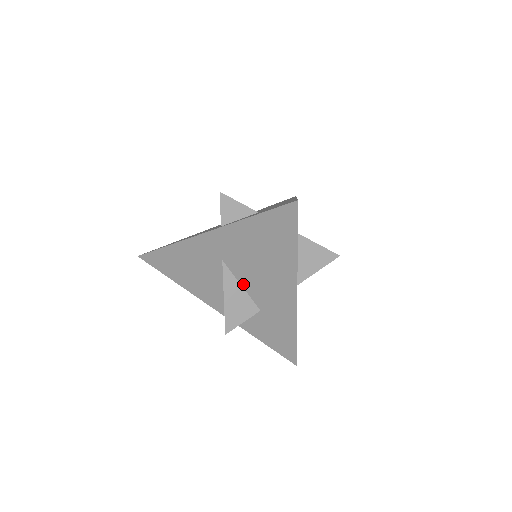
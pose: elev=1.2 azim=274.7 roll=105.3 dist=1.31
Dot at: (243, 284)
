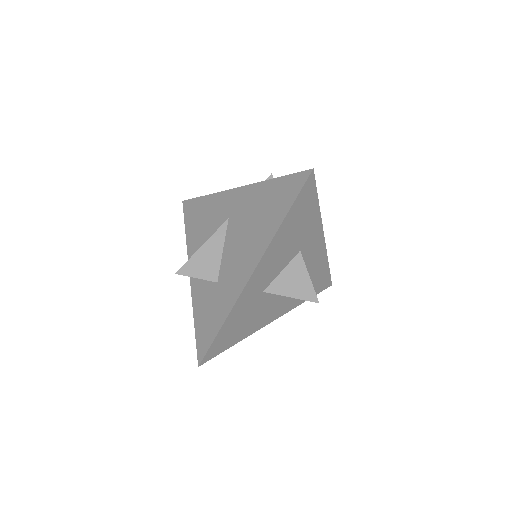
Dot at: occluded
